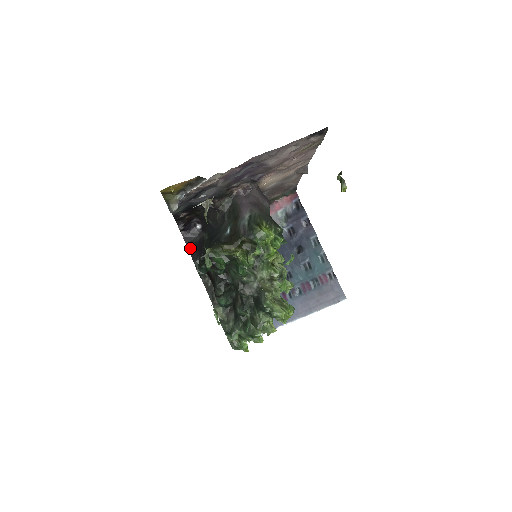
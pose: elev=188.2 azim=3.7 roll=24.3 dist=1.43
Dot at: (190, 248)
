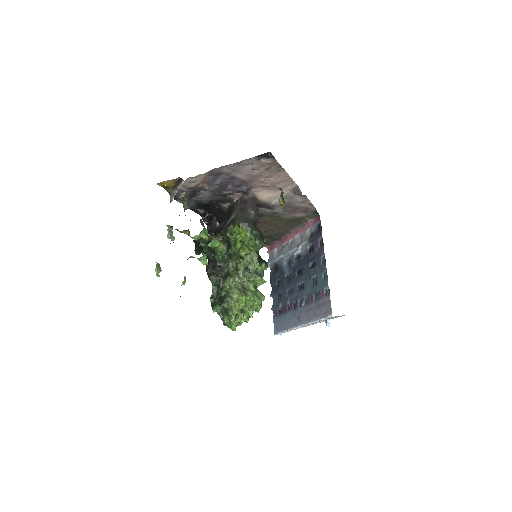
Dot at: occluded
